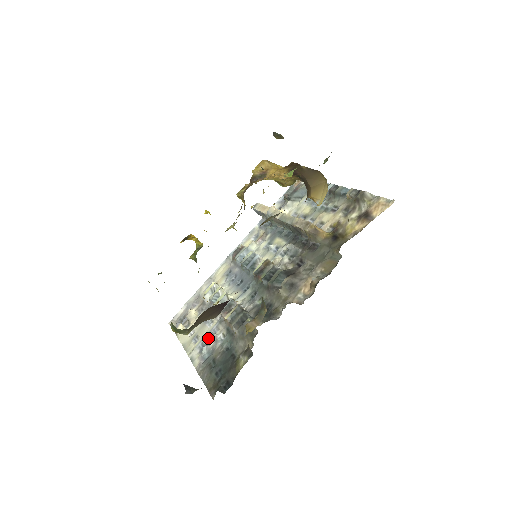
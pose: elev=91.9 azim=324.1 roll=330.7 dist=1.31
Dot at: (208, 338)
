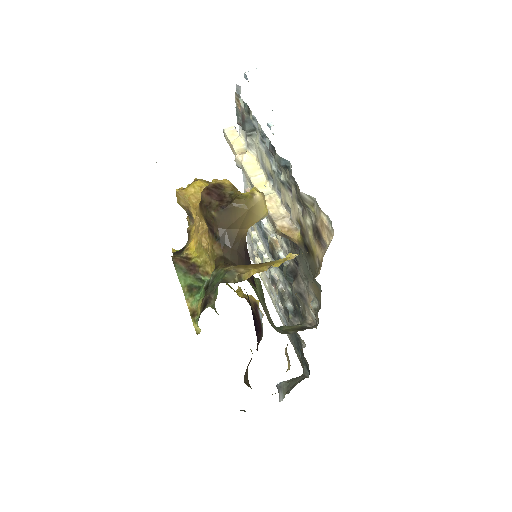
Dot at: (278, 303)
